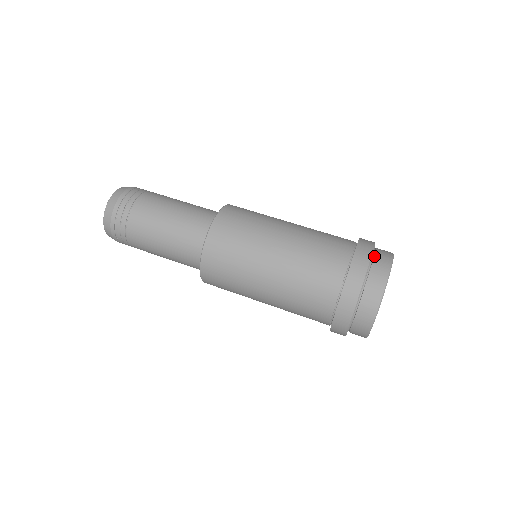
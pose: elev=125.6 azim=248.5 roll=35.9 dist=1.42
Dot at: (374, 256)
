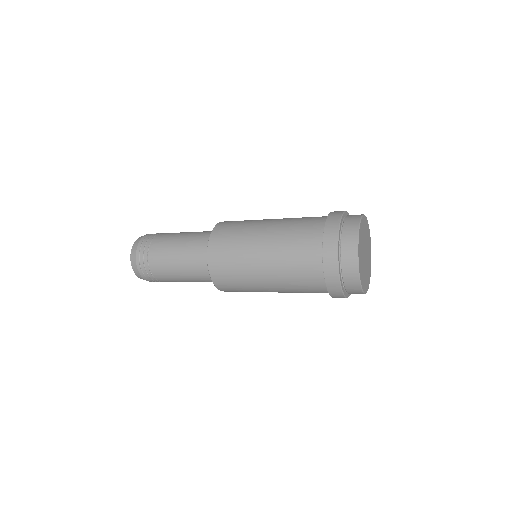
Dot at: (344, 220)
